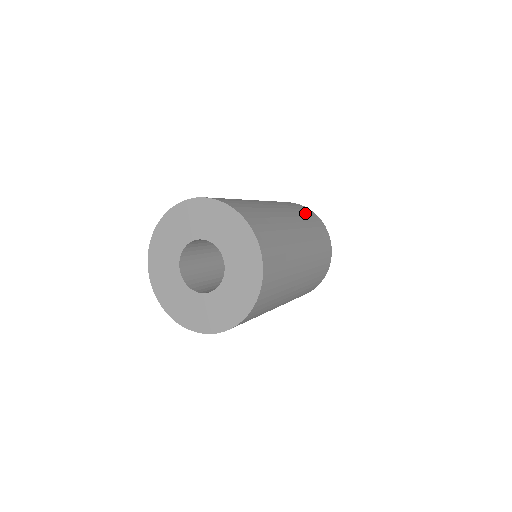
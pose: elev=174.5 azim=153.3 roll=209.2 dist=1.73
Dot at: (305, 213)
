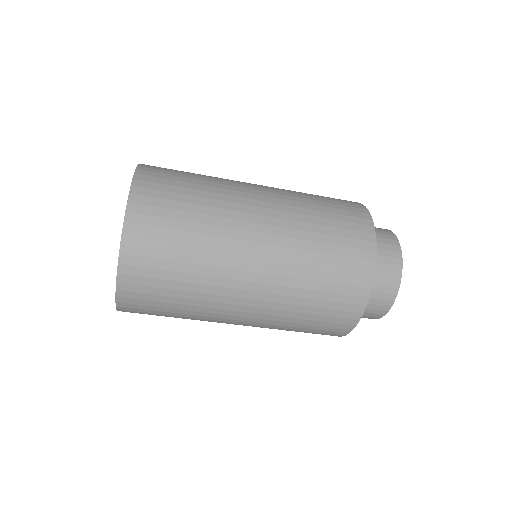
Dot at: occluded
